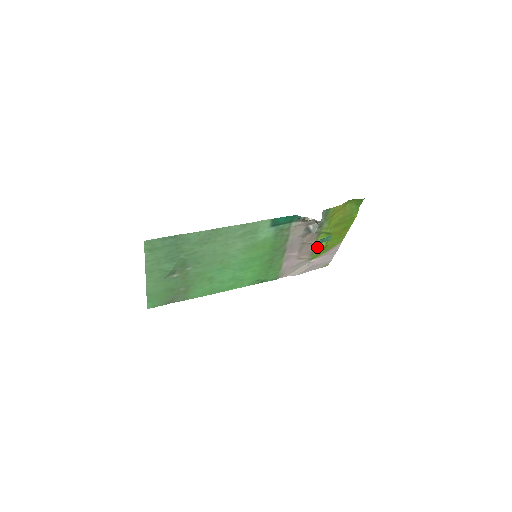
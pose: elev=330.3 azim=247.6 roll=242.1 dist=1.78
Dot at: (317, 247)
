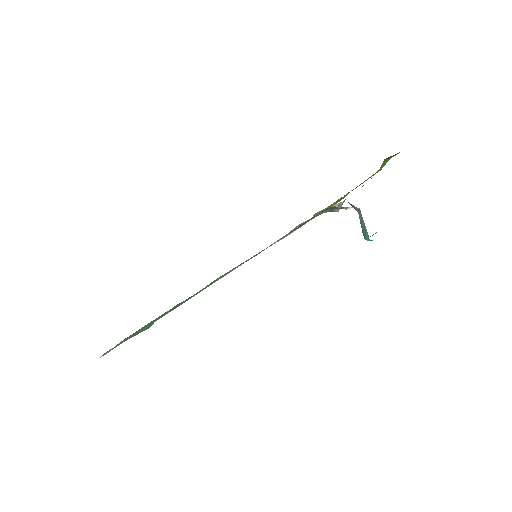
Dot at: occluded
